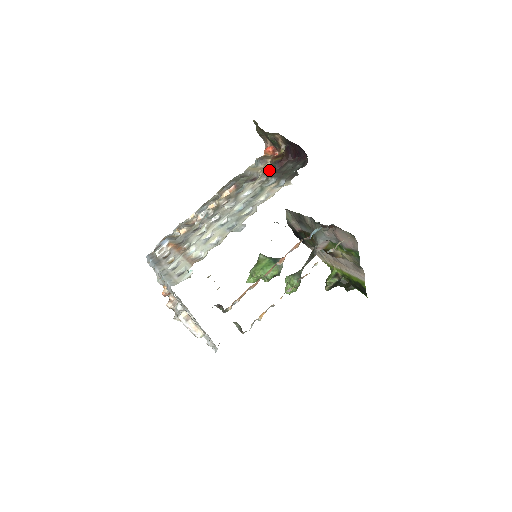
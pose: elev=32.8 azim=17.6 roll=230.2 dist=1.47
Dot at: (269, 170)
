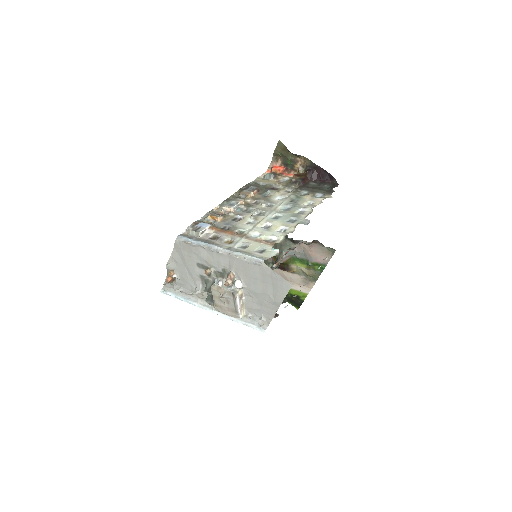
Dot at: (291, 184)
